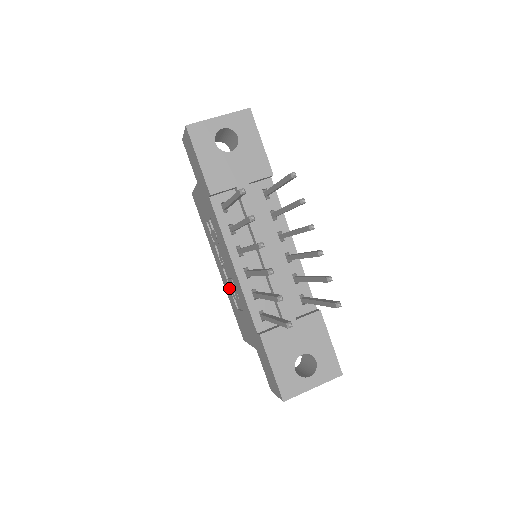
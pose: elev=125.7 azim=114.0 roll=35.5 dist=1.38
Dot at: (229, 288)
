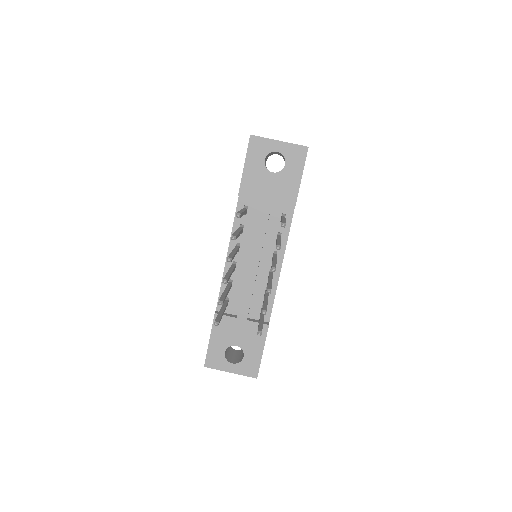
Dot at: occluded
